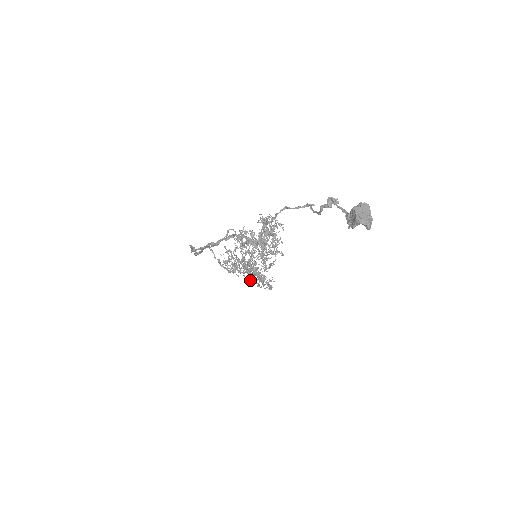
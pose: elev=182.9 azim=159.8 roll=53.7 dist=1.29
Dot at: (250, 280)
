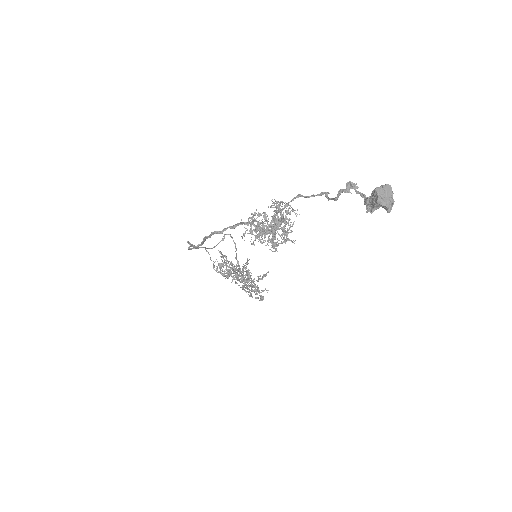
Dot at: (242, 289)
